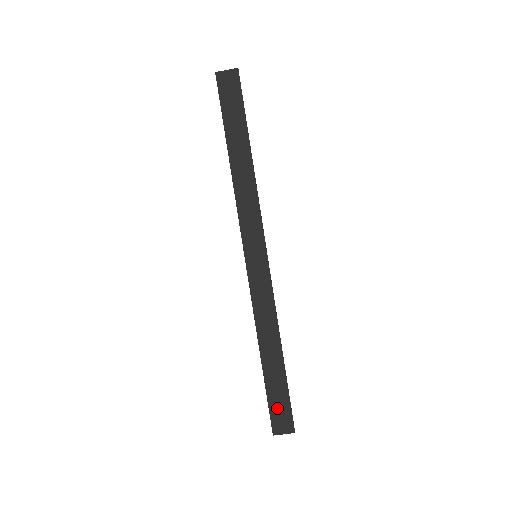
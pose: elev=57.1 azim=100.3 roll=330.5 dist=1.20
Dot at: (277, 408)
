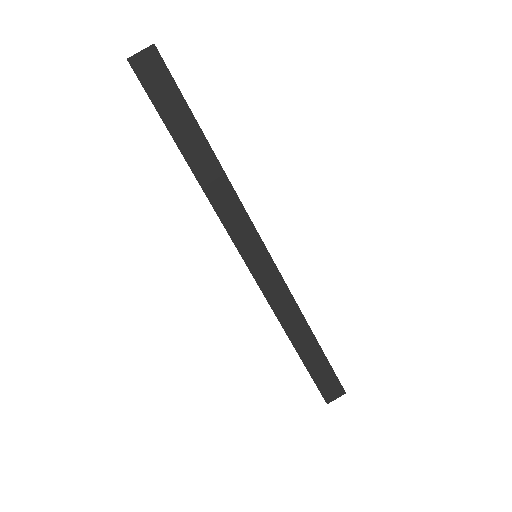
Dot at: (324, 381)
